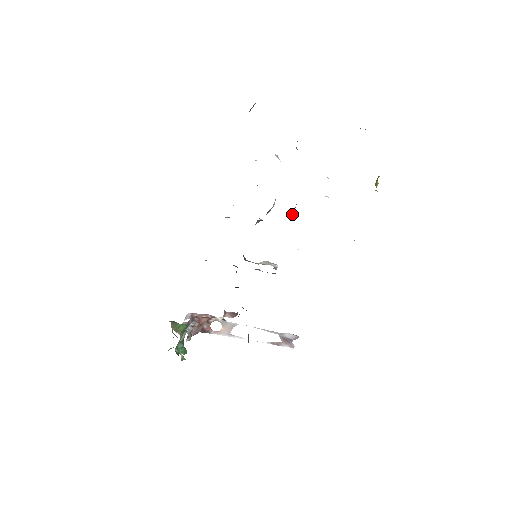
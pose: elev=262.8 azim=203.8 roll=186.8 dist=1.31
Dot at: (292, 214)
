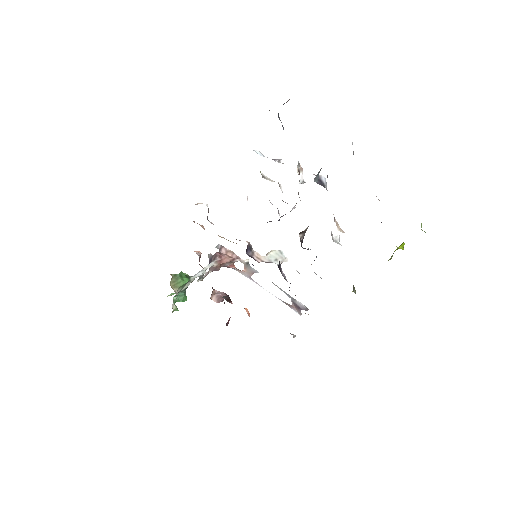
Dot at: (301, 234)
